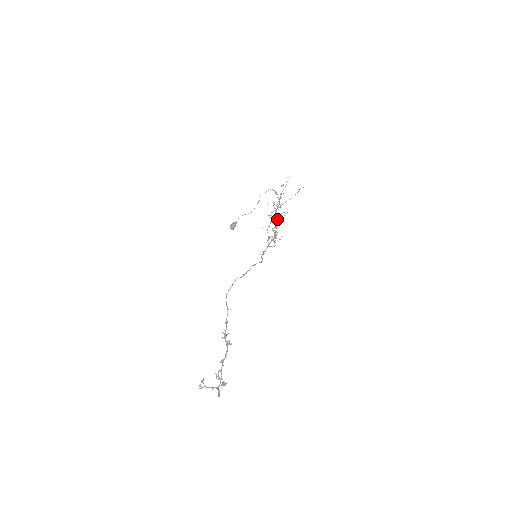
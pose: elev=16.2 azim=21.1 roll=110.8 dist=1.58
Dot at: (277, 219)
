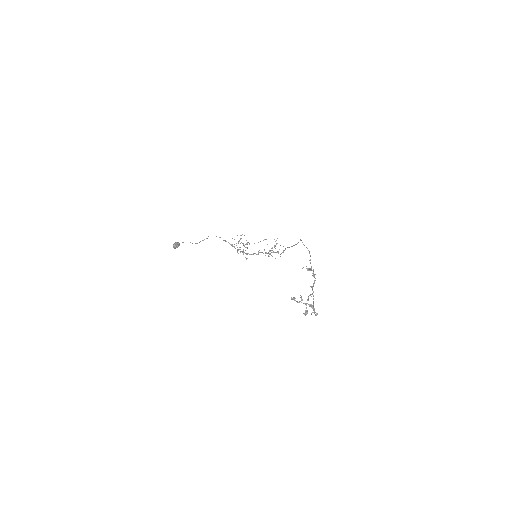
Dot at: occluded
